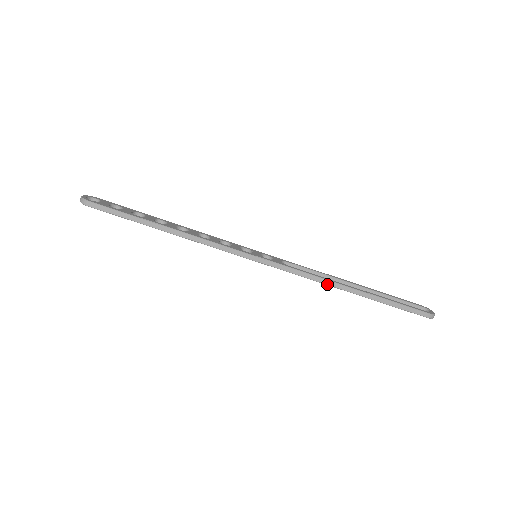
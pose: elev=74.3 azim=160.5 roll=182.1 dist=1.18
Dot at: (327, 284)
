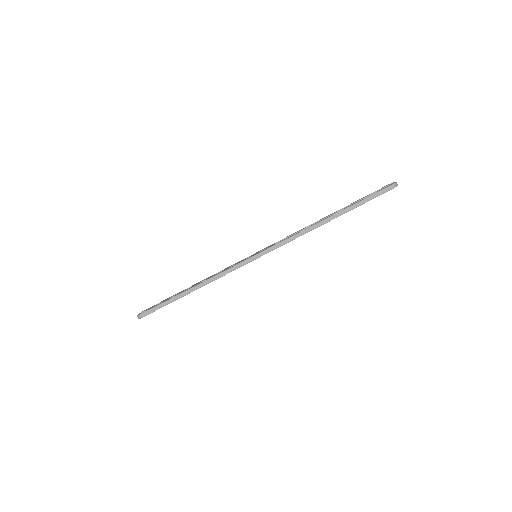
Dot at: occluded
